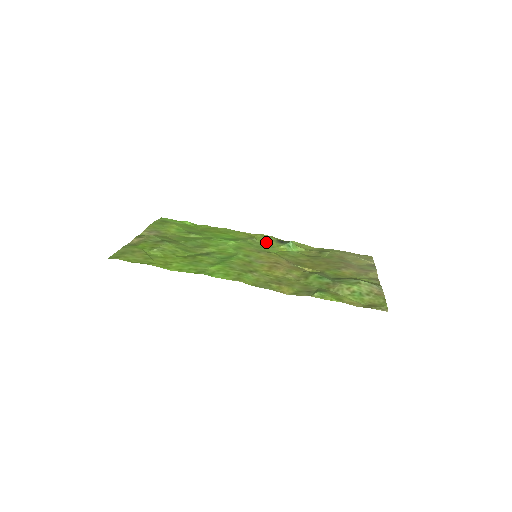
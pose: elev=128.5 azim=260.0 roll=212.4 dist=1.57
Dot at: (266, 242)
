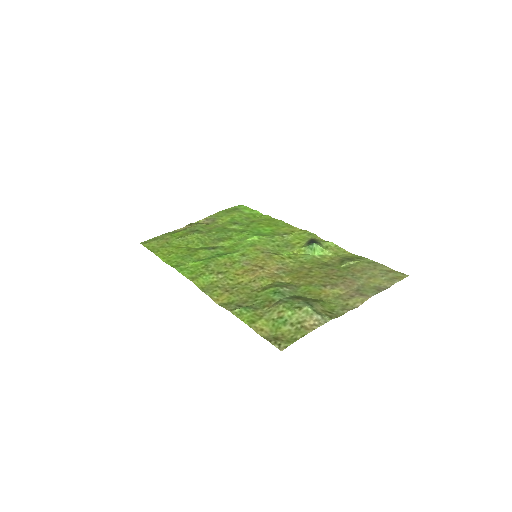
Dot at: (296, 240)
